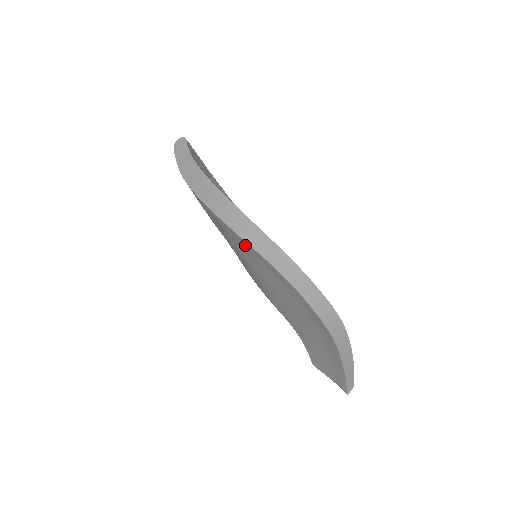
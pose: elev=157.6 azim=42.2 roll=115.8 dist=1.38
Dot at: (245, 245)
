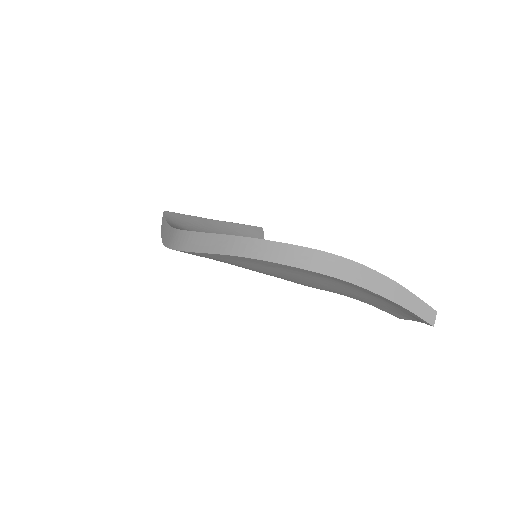
Dot at: (206, 255)
